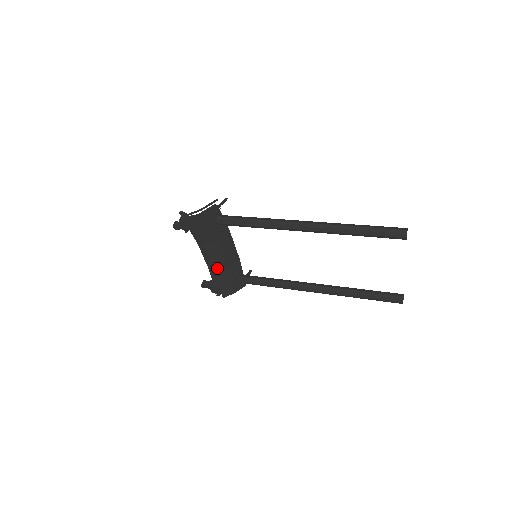
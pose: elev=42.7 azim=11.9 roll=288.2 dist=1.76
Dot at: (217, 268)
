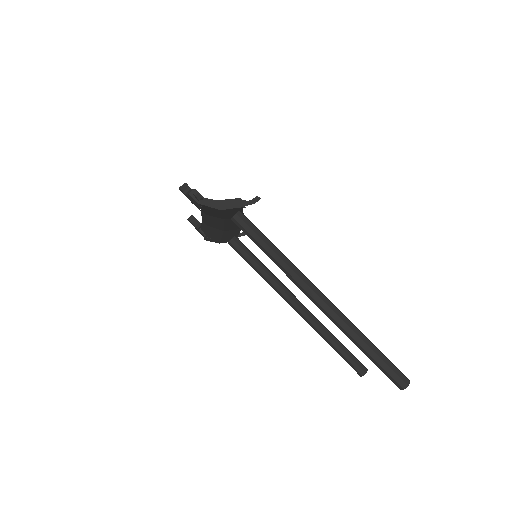
Dot at: (211, 226)
